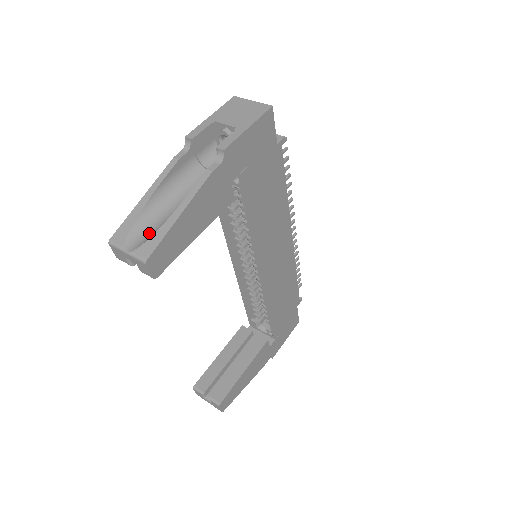
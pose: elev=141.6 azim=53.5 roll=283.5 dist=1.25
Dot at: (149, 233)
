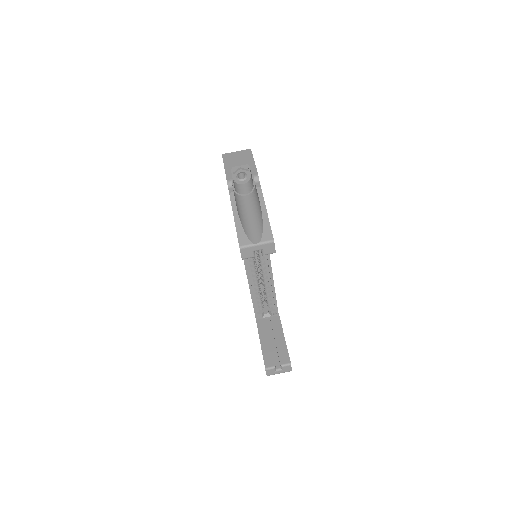
Dot at: (256, 231)
